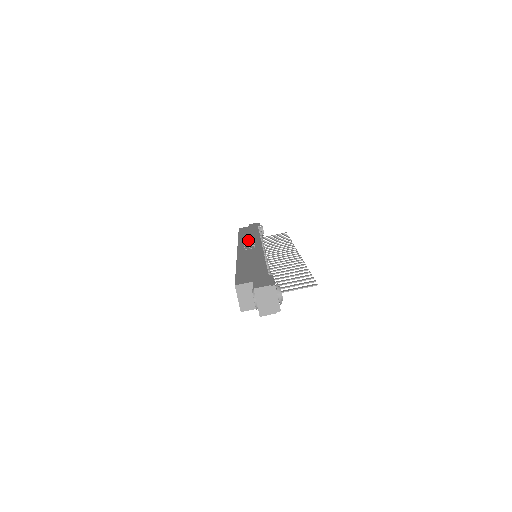
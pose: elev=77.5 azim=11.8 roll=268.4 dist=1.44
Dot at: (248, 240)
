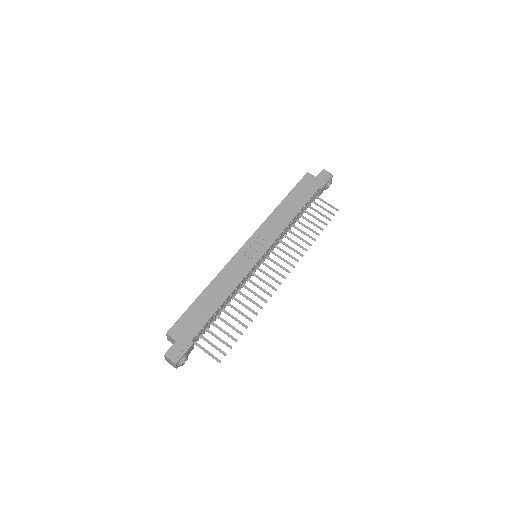
Dot at: (269, 230)
